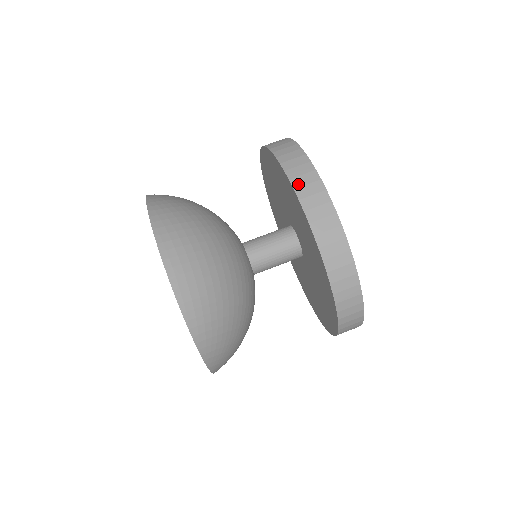
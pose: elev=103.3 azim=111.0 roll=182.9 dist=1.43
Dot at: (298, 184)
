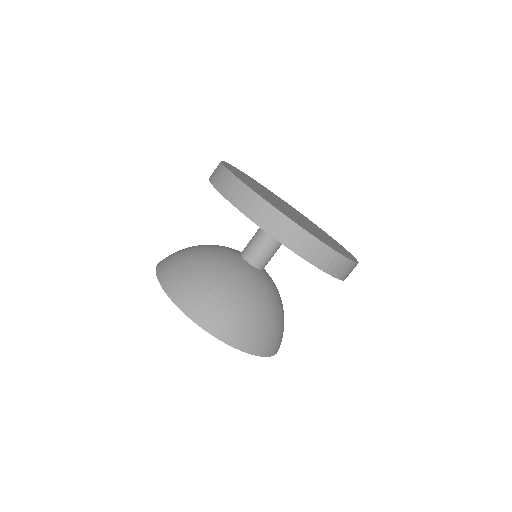
Dot at: (237, 202)
